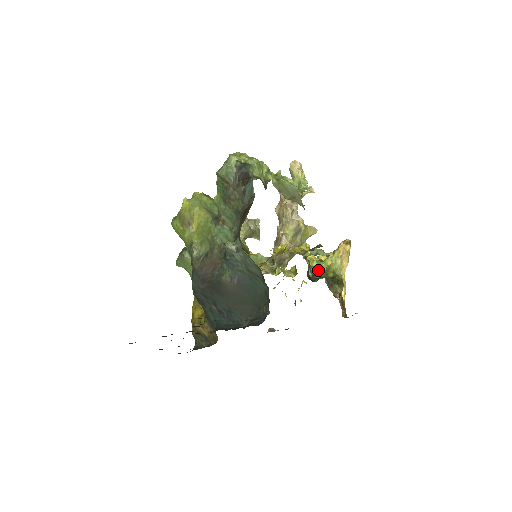
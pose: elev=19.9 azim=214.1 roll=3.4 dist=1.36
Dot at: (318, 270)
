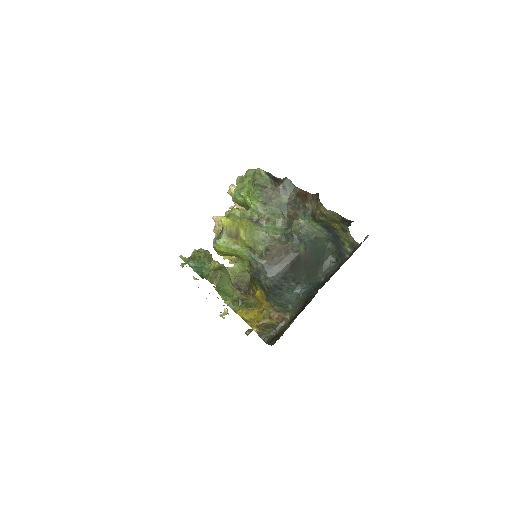
Dot at: occluded
